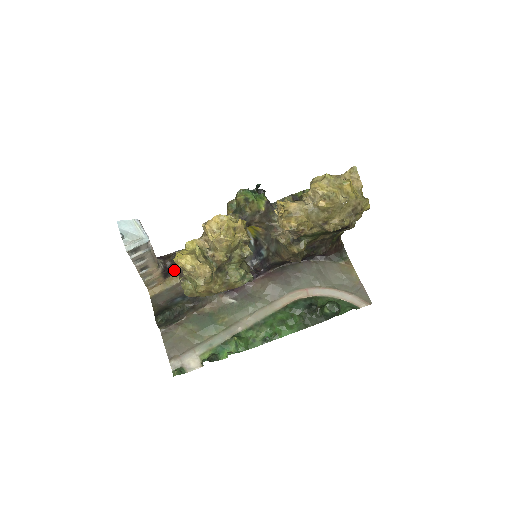
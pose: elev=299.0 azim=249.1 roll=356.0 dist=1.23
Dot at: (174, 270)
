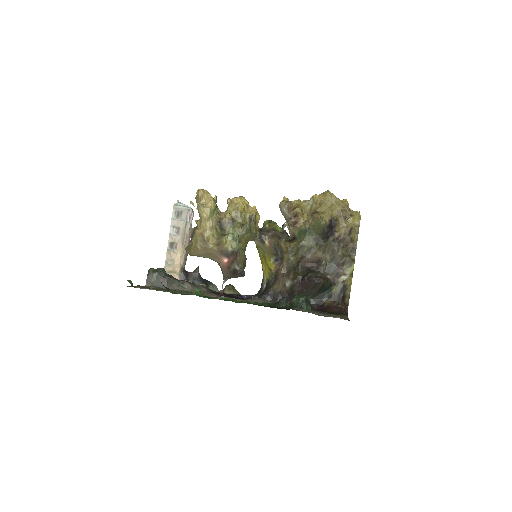
Dot at: (191, 233)
